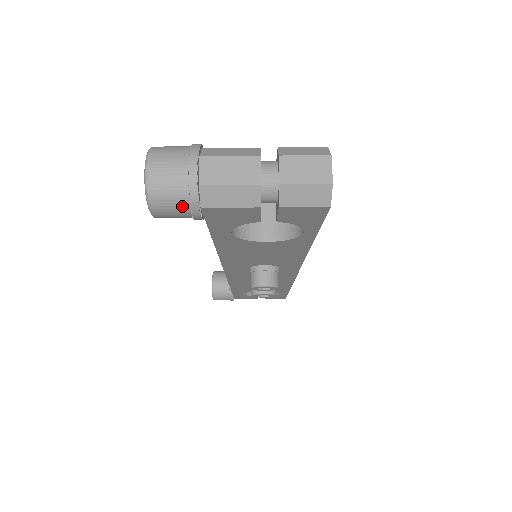
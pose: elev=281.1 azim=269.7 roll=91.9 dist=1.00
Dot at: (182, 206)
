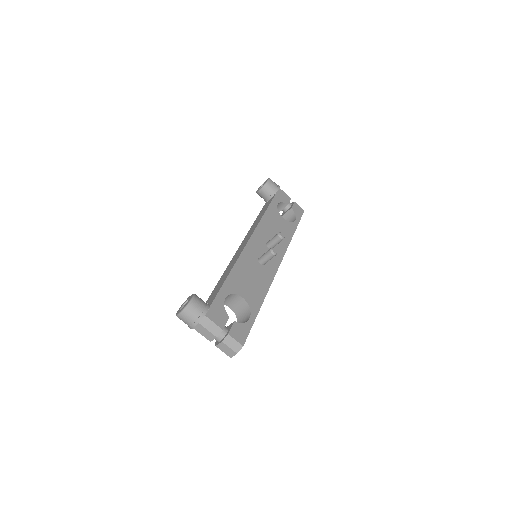
Dot at: occluded
